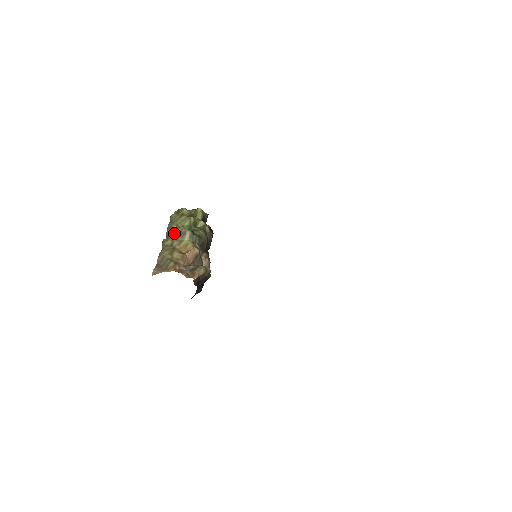
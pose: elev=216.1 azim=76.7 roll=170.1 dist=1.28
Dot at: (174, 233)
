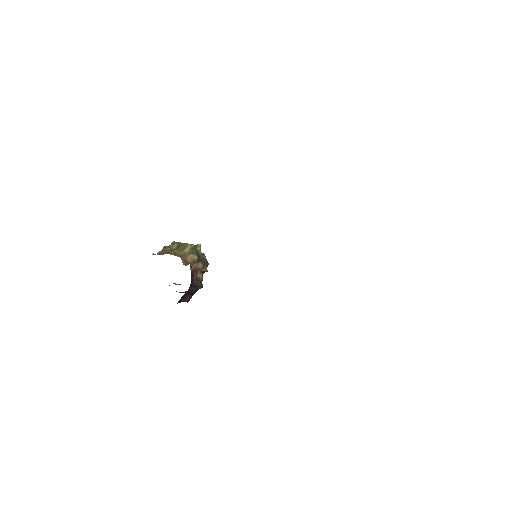
Dot at: occluded
